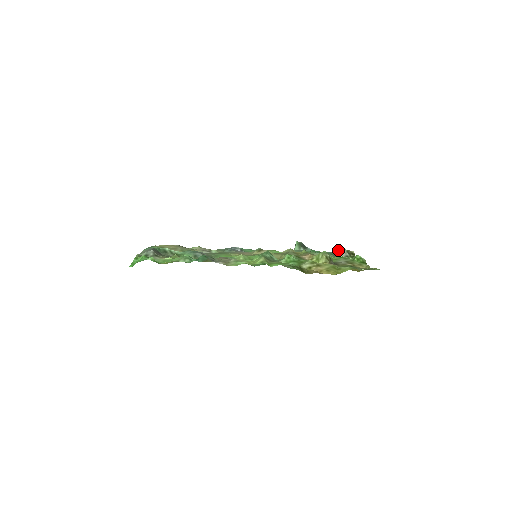
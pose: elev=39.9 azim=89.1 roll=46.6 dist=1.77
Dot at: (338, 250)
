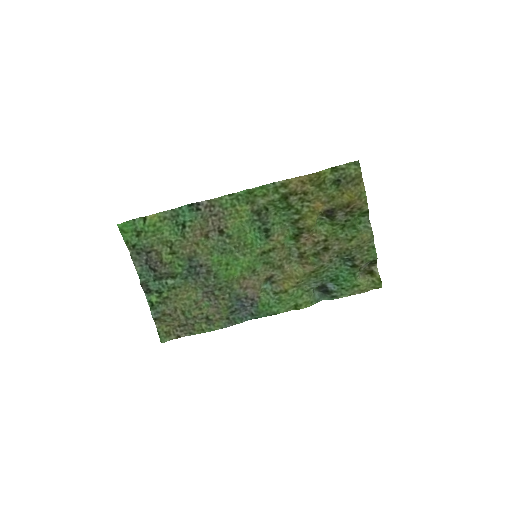
Dot at: (359, 272)
